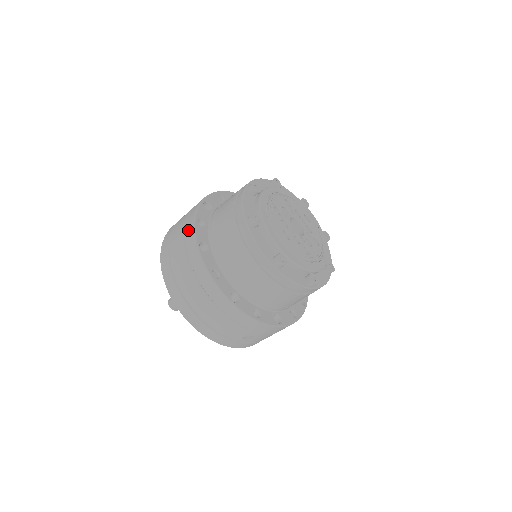
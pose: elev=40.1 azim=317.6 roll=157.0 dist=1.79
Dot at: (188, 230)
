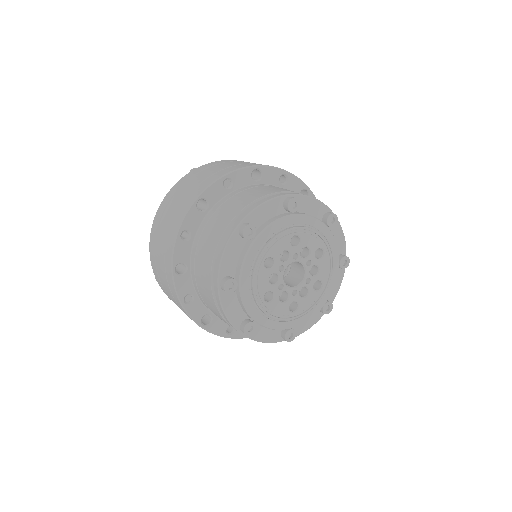
Dot at: (170, 240)
